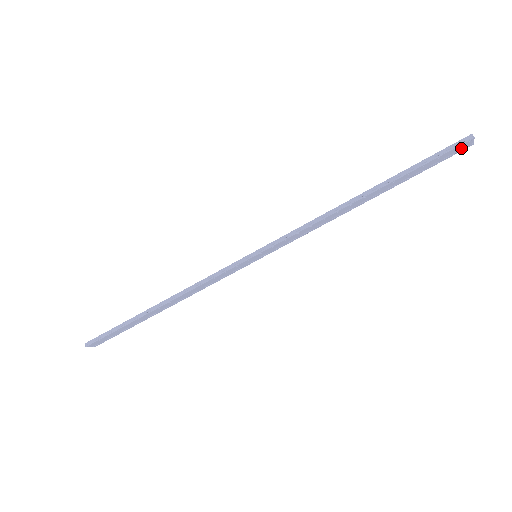
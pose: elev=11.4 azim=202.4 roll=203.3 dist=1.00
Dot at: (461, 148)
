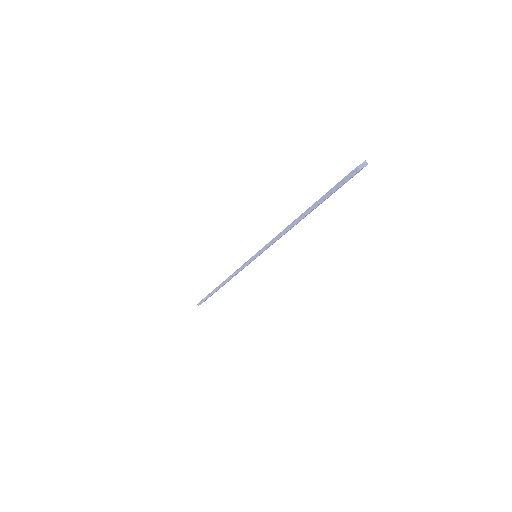
Dot at: occluded
